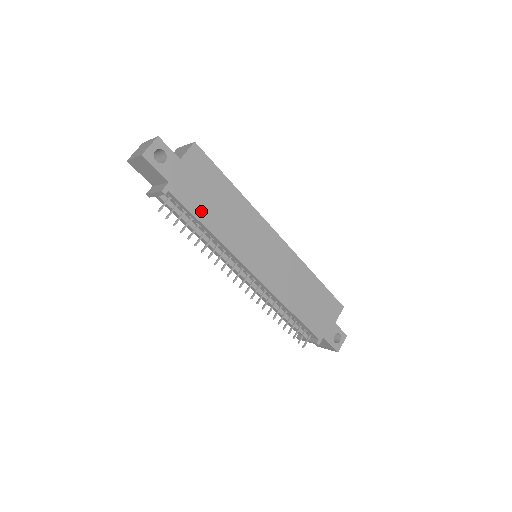
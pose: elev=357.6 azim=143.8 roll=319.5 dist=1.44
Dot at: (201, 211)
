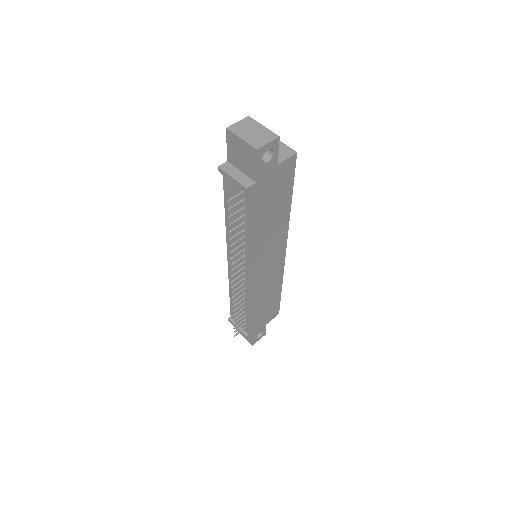
Dot at: (258, 215)
